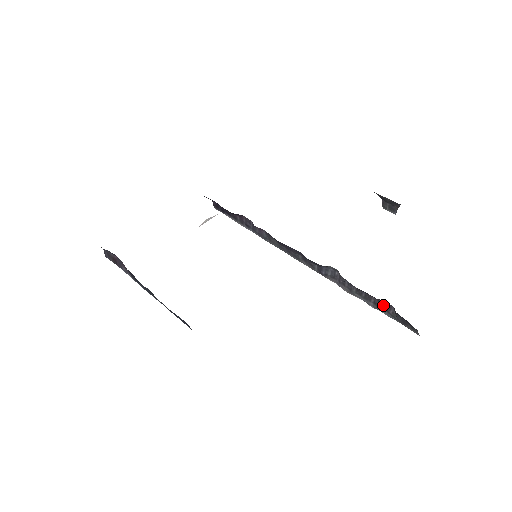
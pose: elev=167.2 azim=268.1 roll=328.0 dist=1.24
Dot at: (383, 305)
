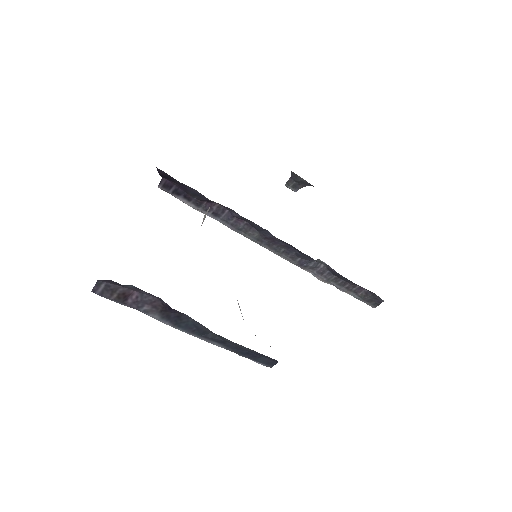
Dot at: (355, 289)
